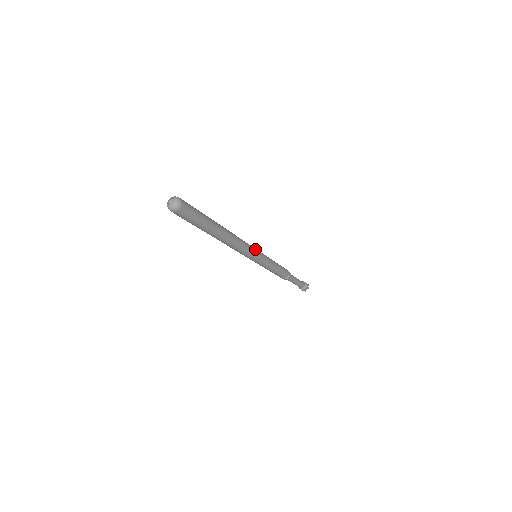
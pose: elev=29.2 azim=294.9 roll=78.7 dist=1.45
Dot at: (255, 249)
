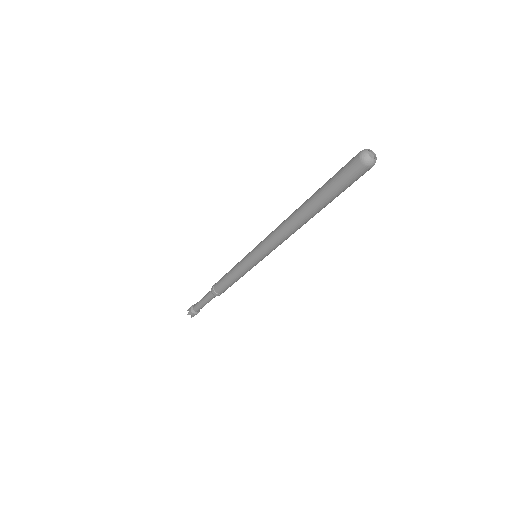
Dot at: occluded
